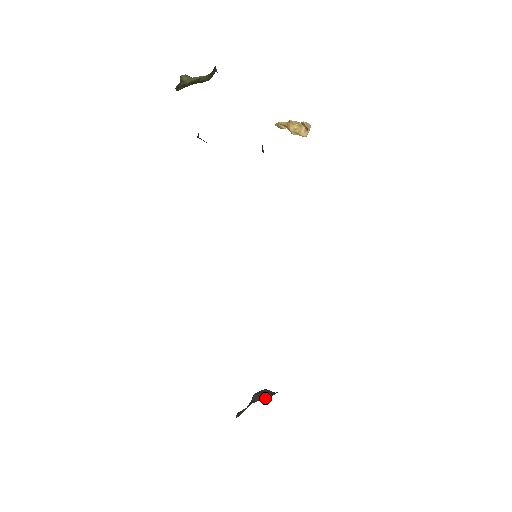
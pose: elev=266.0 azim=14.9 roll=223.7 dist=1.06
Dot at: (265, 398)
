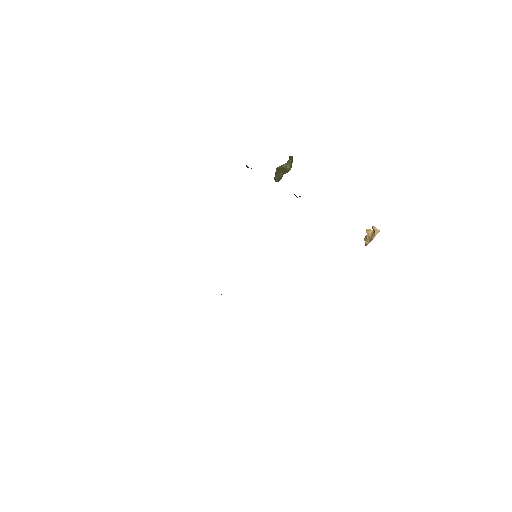
Dot at: occluded
